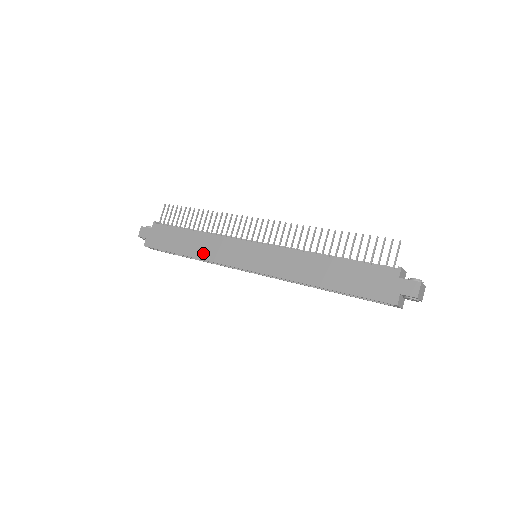
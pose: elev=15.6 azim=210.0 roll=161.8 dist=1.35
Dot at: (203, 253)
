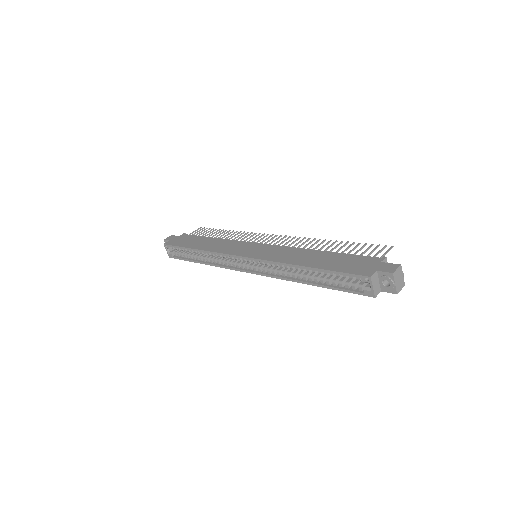
Dot at: (211, 248)
